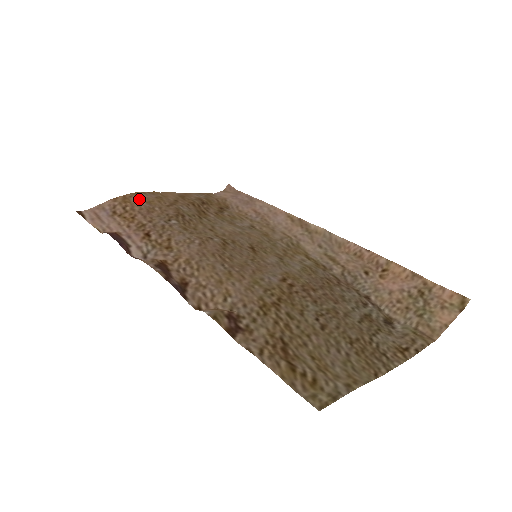
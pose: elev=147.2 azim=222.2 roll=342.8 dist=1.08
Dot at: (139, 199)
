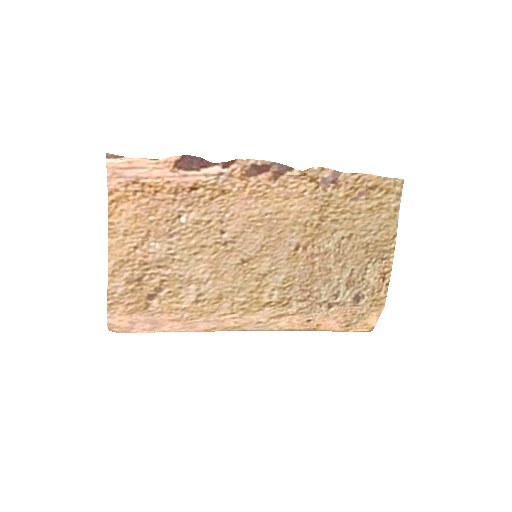
Dot at: (126, 211)
